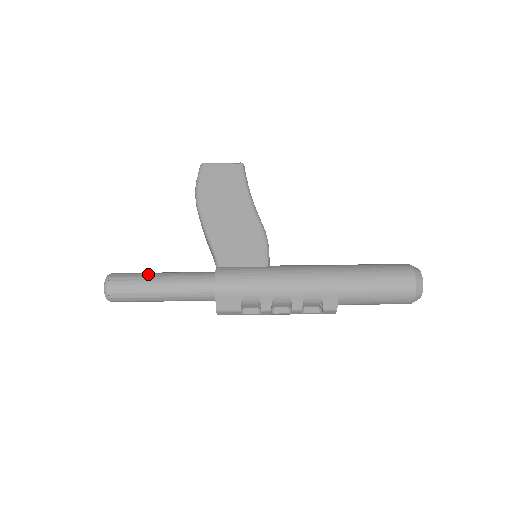
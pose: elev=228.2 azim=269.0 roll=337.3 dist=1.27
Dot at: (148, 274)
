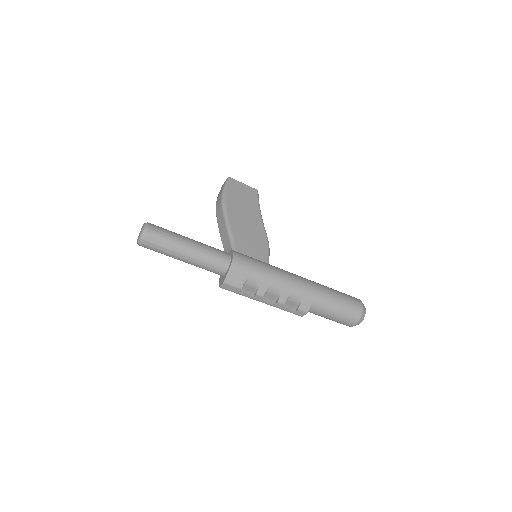
Dot at: occluded
